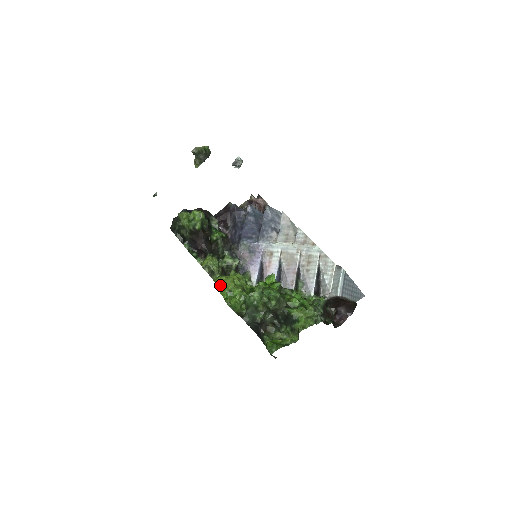
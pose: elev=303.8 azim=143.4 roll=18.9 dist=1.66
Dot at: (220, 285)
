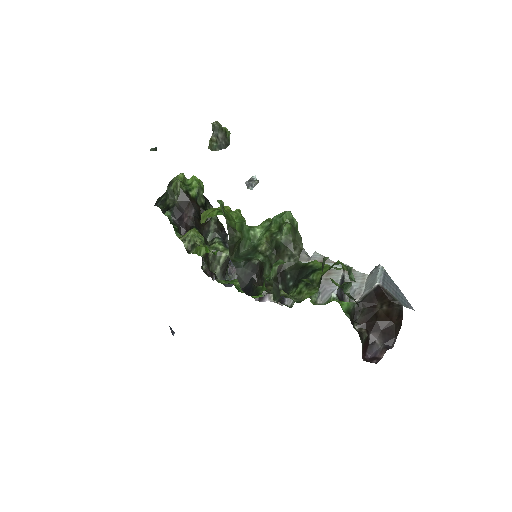
Dot at: (209, 213)
